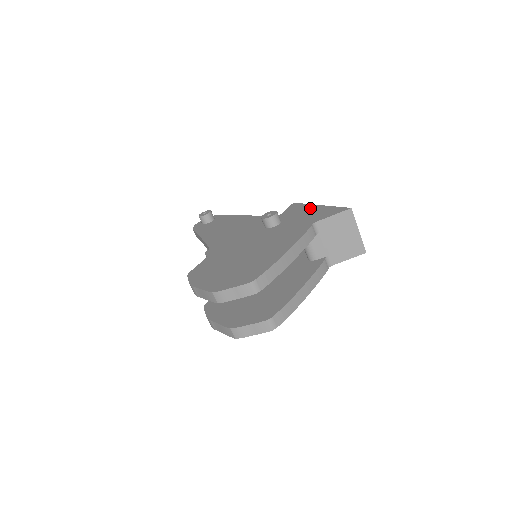
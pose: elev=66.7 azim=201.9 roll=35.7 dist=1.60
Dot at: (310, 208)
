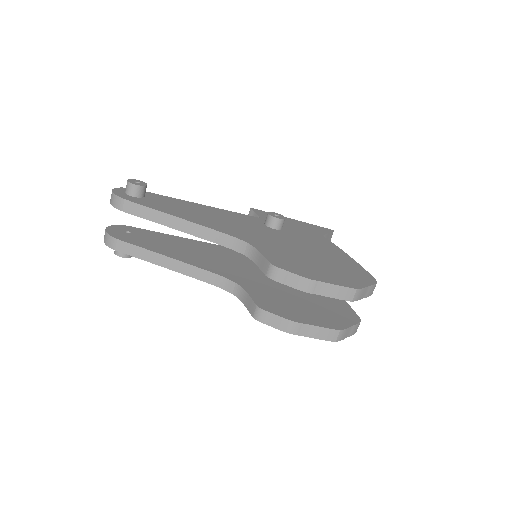
Dot at: (288, 219)
